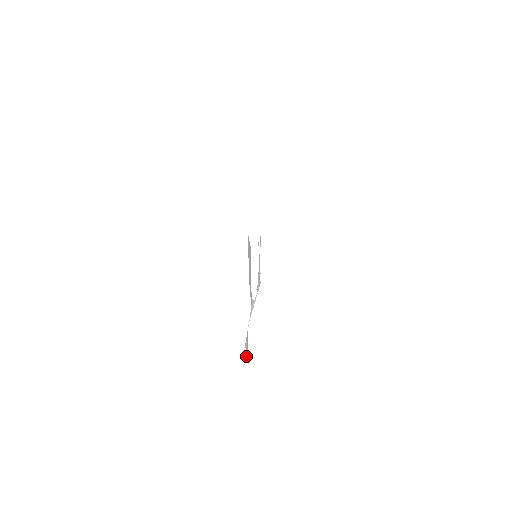
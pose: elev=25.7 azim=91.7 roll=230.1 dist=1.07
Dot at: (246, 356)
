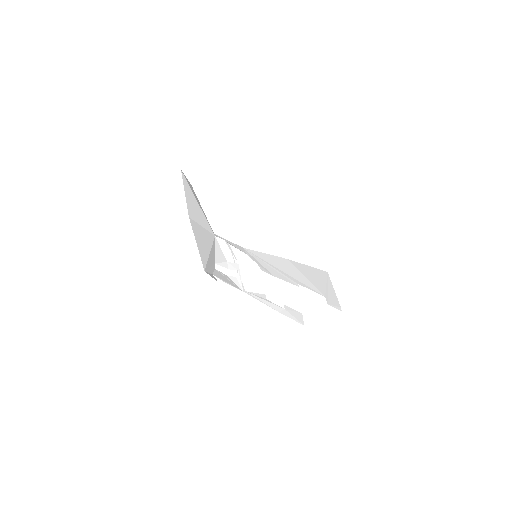
Dot at: (299, 322)
